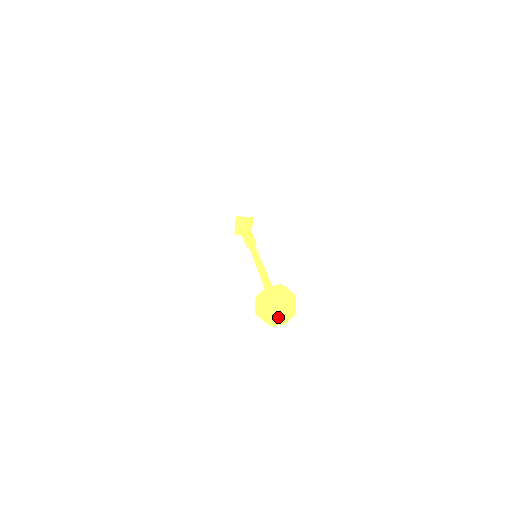
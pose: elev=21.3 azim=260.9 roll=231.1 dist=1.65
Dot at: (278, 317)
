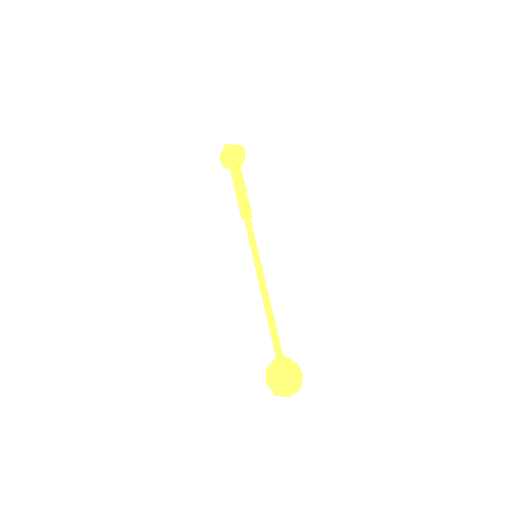
Dot at: (287, 396)
